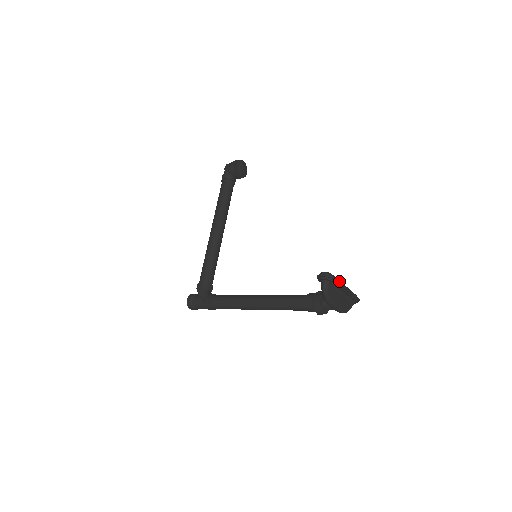
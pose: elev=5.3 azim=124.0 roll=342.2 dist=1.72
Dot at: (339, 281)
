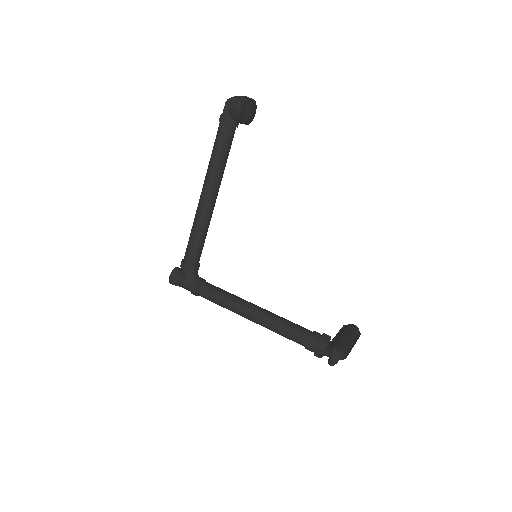
Dot at: occluded
